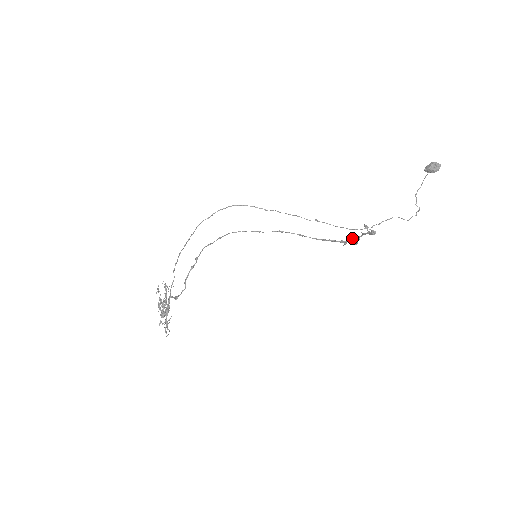
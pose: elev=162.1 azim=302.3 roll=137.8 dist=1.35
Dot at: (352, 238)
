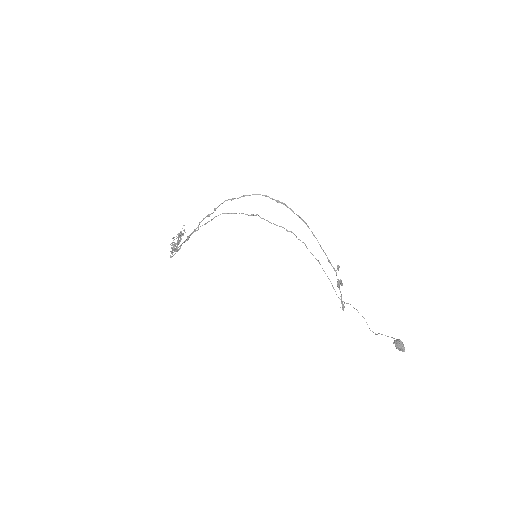
Dot at: (337, 283)
